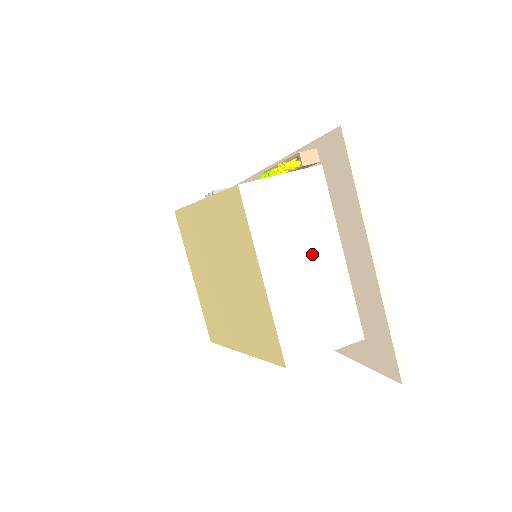
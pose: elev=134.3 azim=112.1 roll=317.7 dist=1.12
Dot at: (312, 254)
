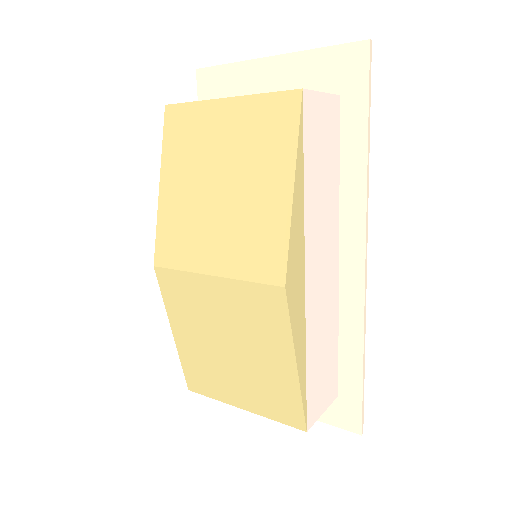
Dot at: occluded
